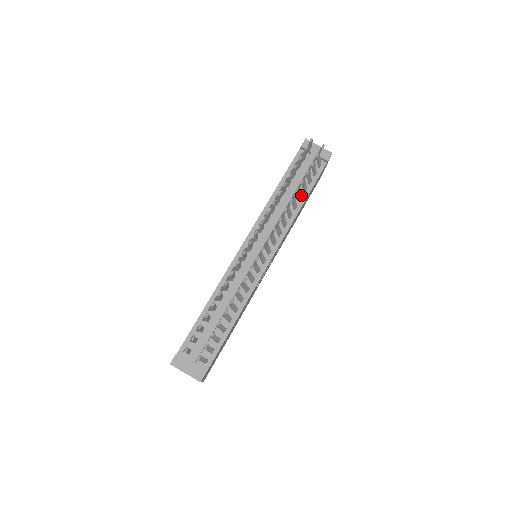
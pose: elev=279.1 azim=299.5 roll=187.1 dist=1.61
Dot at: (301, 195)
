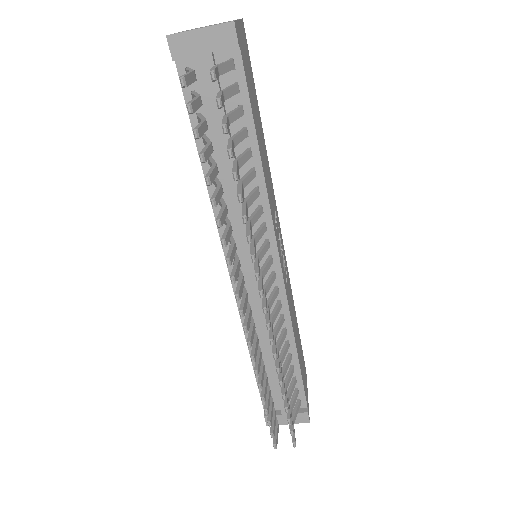
Dot at: (246, 152)
